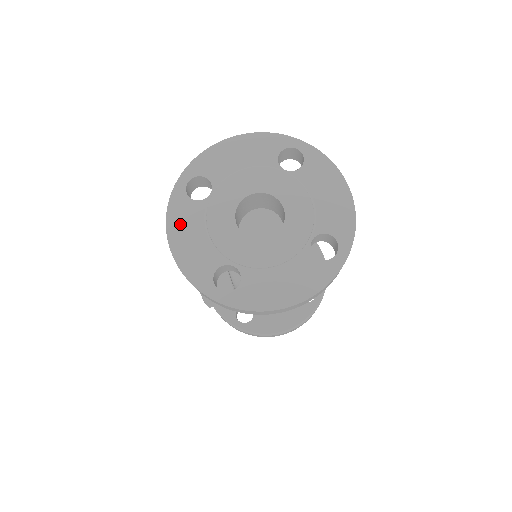
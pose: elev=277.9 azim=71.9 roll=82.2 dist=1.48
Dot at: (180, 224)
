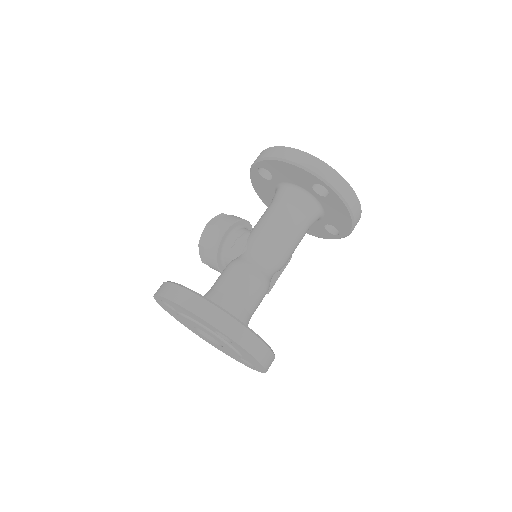
Dot at: occluded
